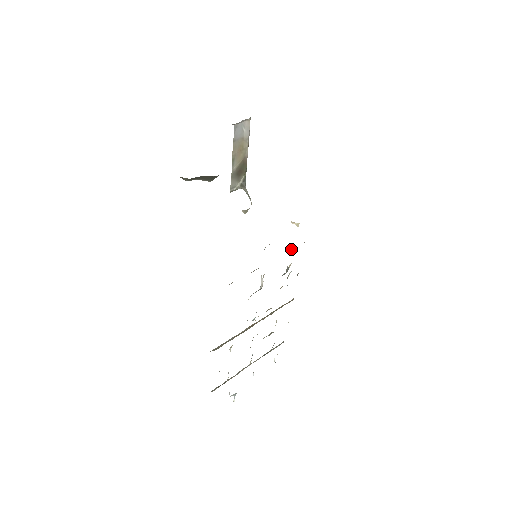
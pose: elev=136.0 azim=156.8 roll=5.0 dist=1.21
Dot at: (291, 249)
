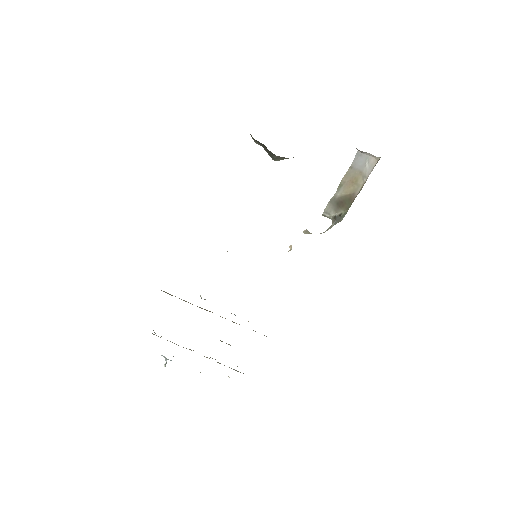
Dot at: occluded
